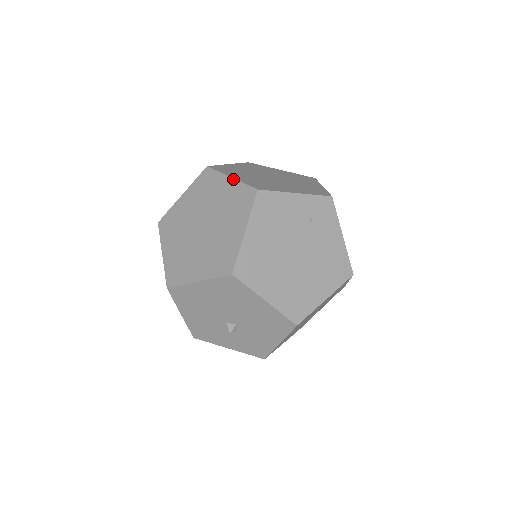
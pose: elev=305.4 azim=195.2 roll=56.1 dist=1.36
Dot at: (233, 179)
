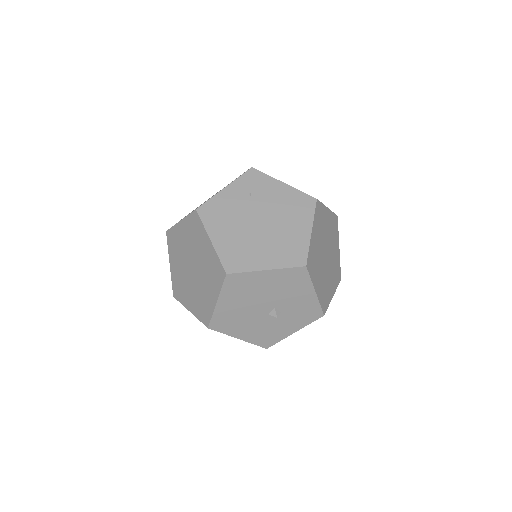
Dot at: (181, 220)
